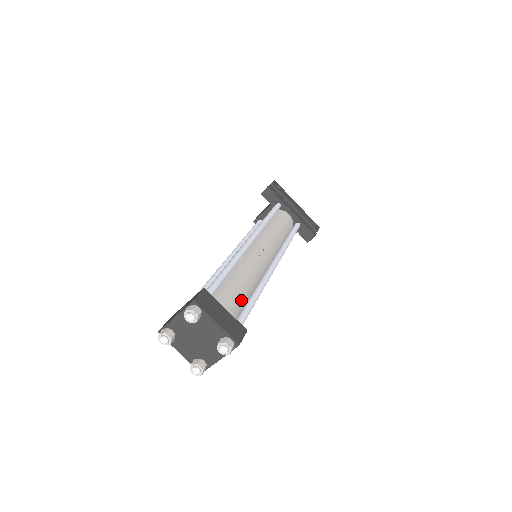
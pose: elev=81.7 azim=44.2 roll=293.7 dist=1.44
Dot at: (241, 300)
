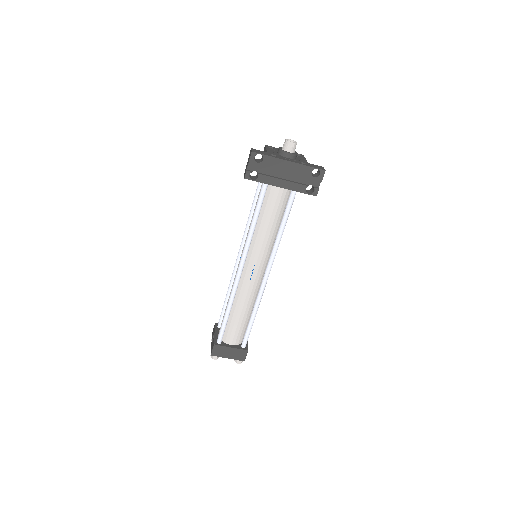
Dot at: (243, 326)
